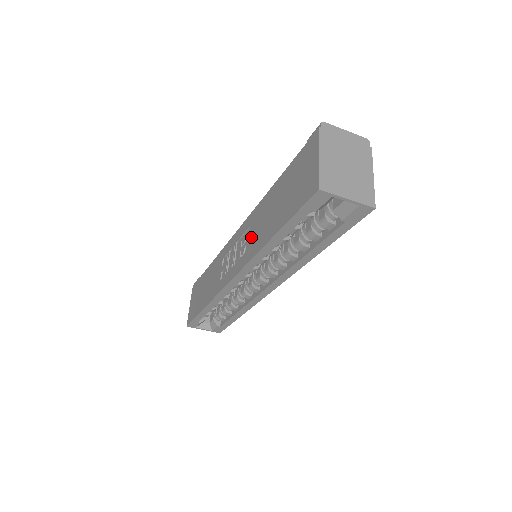
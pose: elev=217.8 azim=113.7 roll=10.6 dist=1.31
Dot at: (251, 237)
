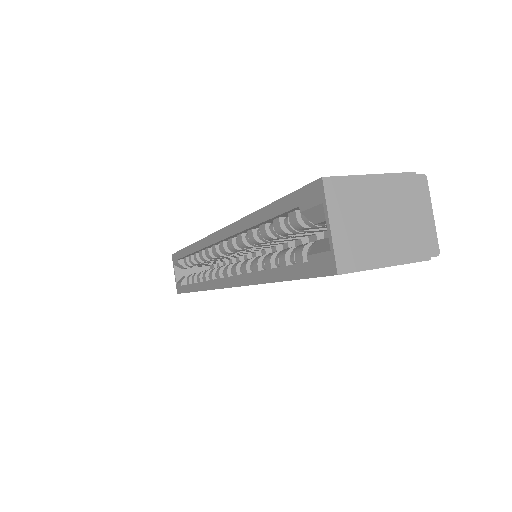
Dot at: occluded
